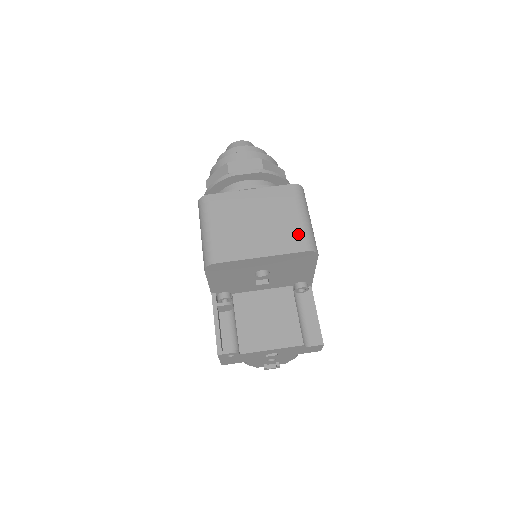
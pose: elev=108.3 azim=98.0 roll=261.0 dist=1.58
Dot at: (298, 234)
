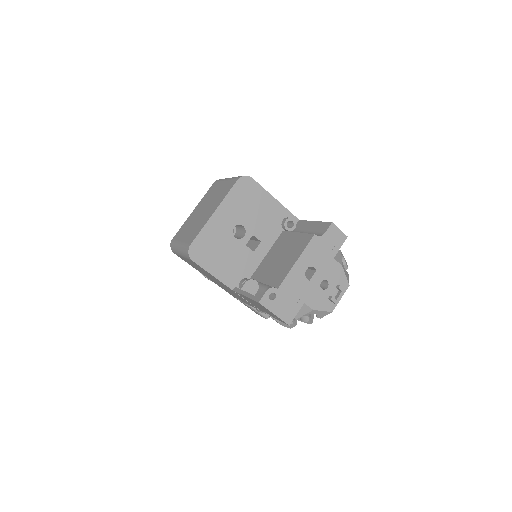
Dot at: (228, 184)
